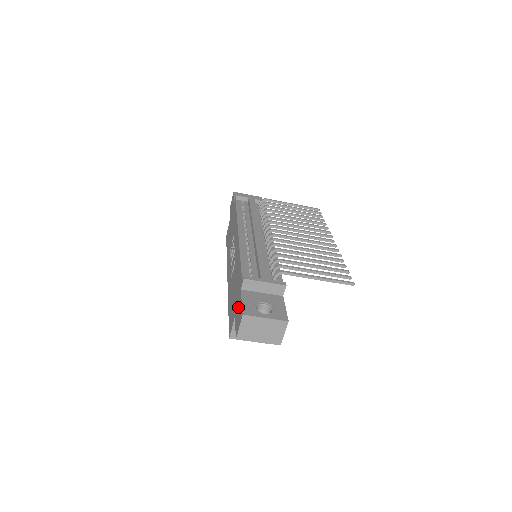
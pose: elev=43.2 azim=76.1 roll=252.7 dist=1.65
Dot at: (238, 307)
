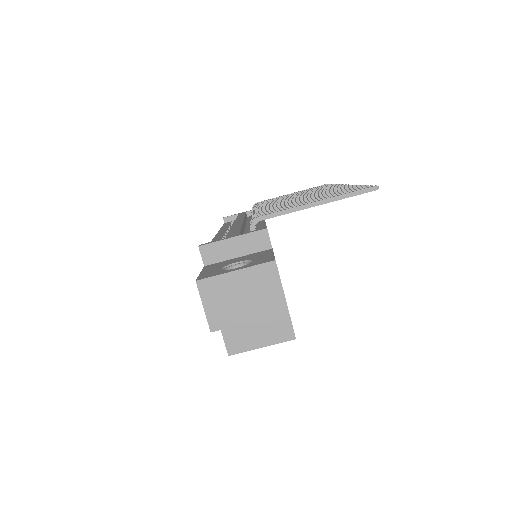
Dot at: occluded
